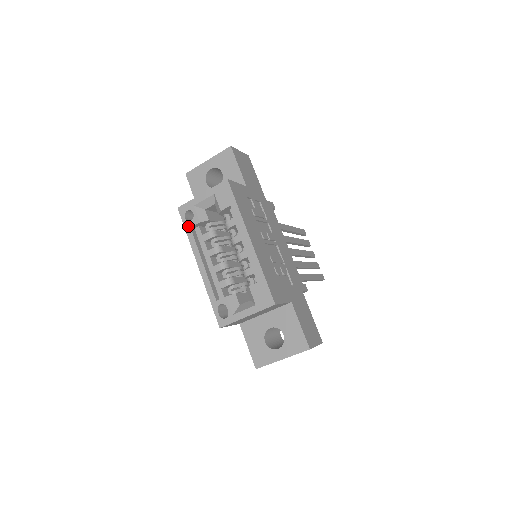
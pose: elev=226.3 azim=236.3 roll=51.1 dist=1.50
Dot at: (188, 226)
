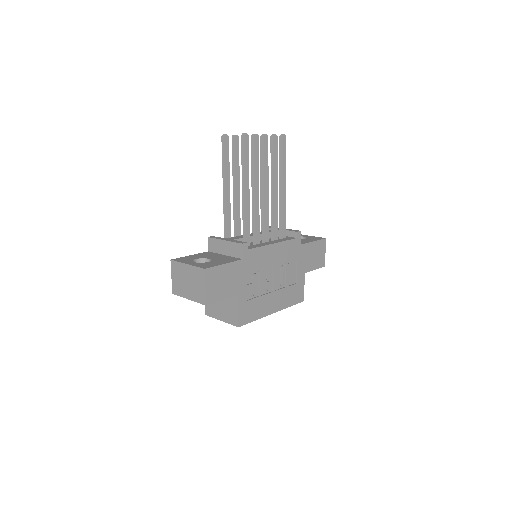
Dot at: occluded
